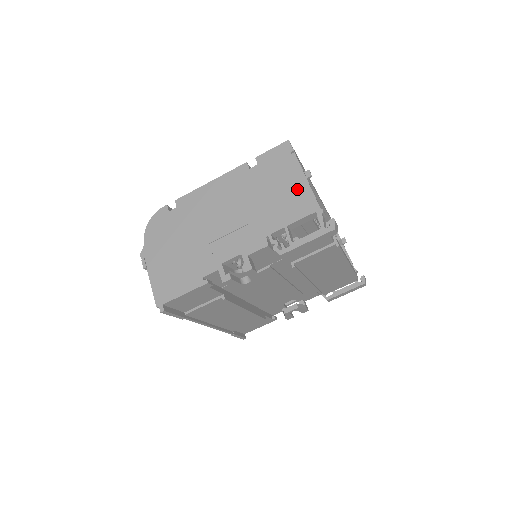
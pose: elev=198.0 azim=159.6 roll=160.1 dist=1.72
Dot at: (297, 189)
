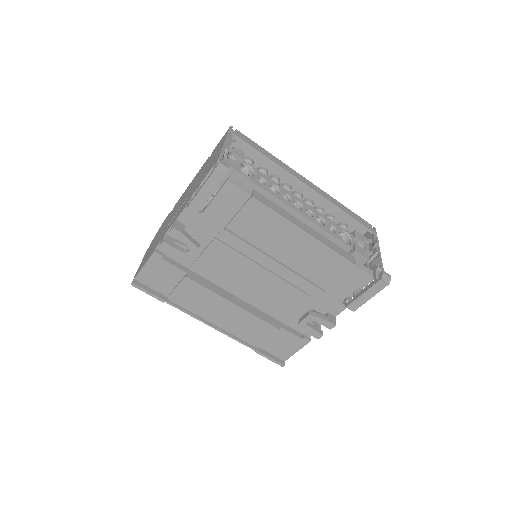
Dot at: (216, 155)
